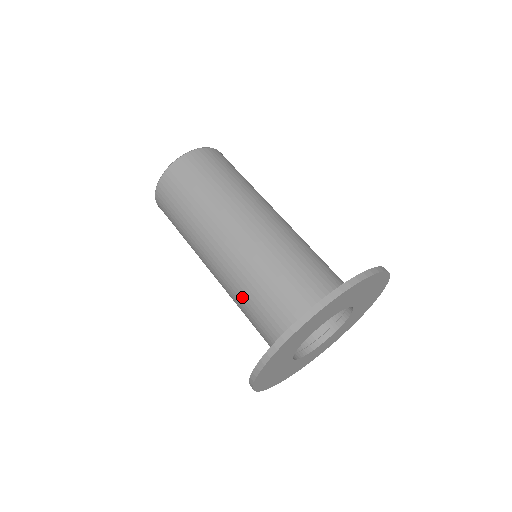
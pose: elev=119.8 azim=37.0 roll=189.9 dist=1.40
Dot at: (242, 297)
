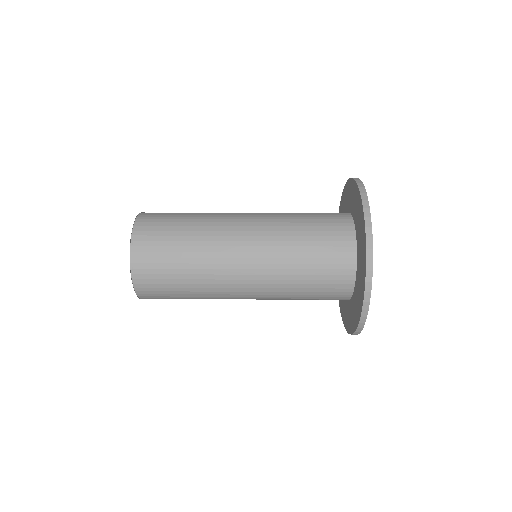
Dot at: (292, 266)
